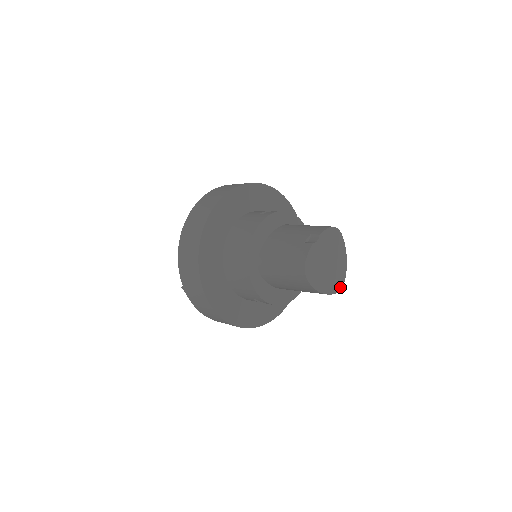
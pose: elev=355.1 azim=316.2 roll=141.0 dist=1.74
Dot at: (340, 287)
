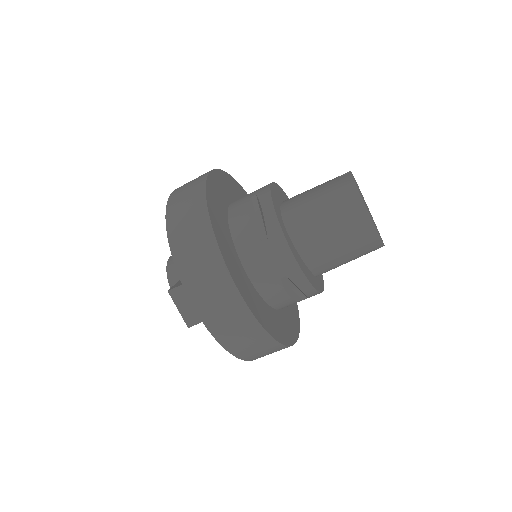
Dot at: occluded
